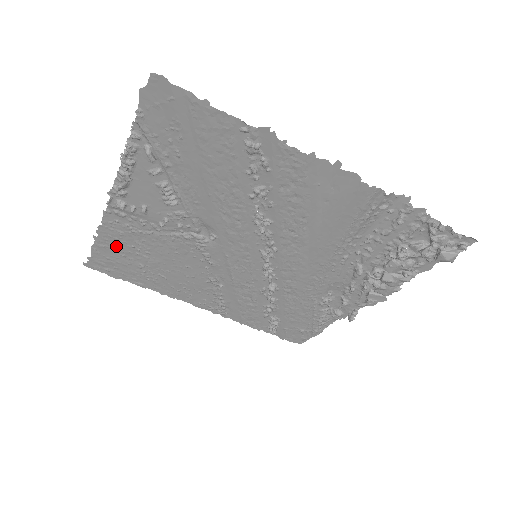
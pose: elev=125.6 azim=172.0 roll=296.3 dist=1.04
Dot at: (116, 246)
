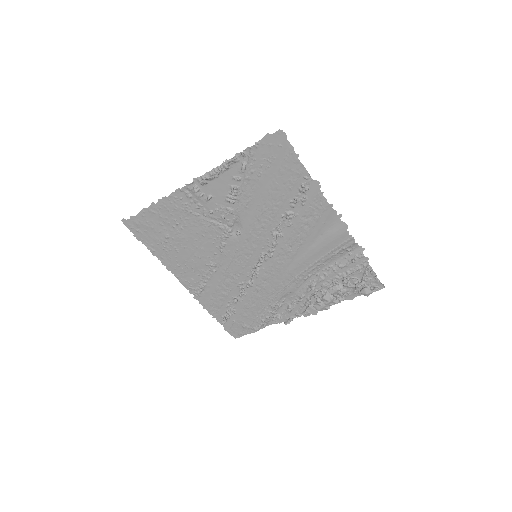
Dot at: (163, 215)
